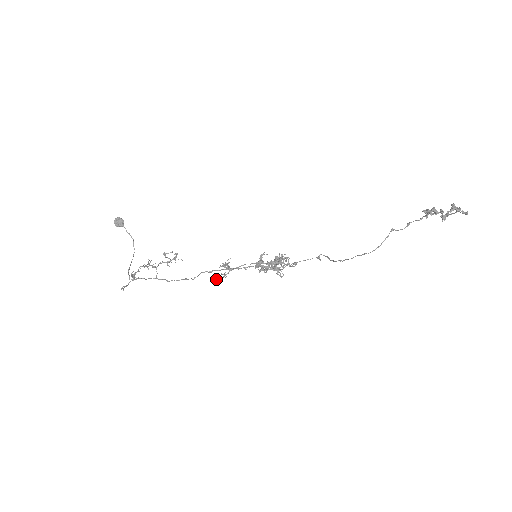
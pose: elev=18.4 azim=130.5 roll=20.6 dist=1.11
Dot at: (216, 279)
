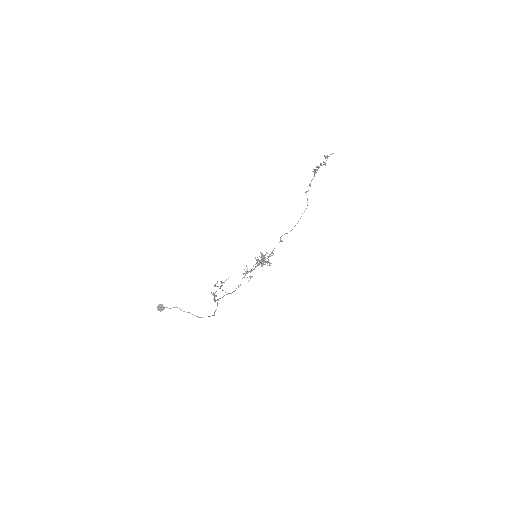
Dot at: (248, 281)
